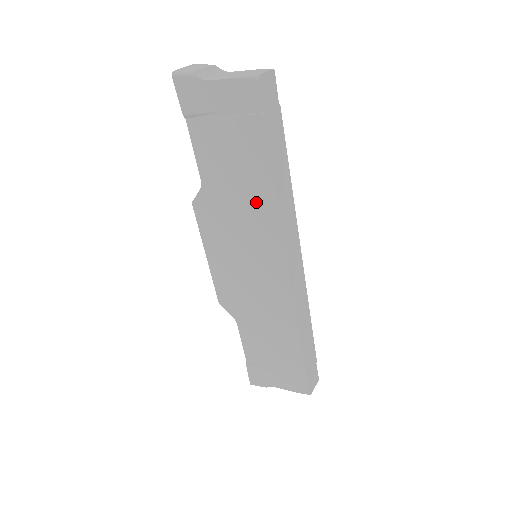
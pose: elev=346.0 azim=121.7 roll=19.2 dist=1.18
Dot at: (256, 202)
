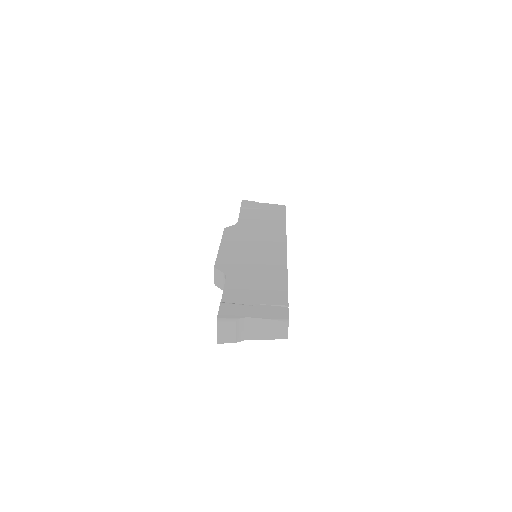
Dot at: occluded
